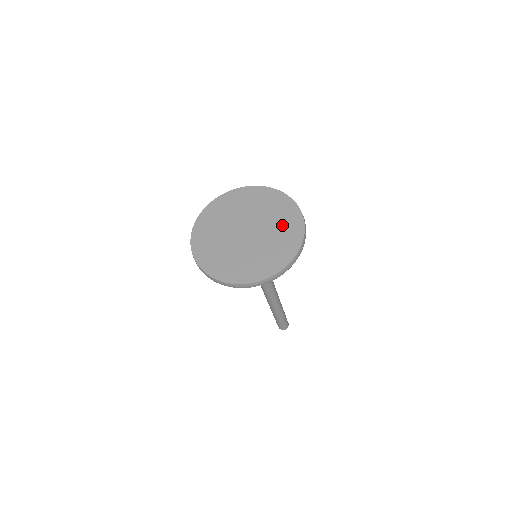
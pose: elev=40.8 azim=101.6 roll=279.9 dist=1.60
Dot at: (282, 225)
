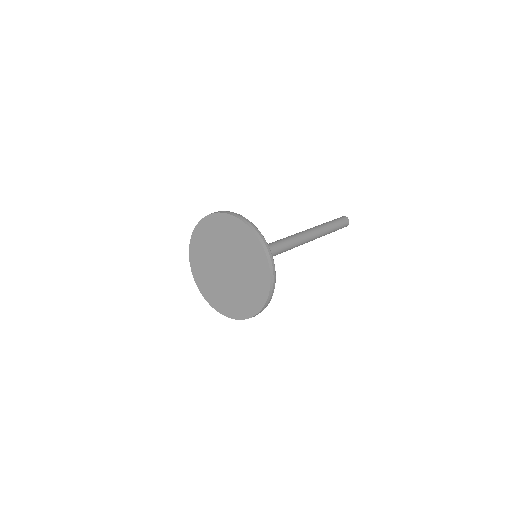
Dot at: (250, 260)
